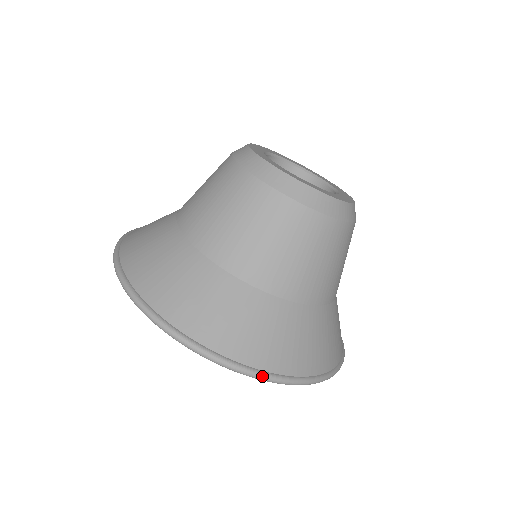
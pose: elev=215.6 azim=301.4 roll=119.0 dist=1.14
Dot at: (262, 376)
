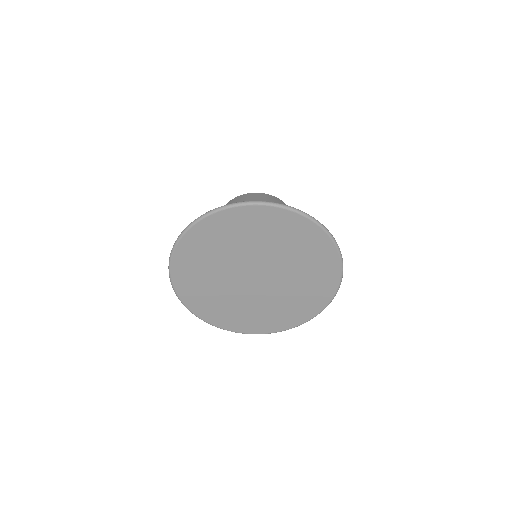
Dot at: (250, 201)
